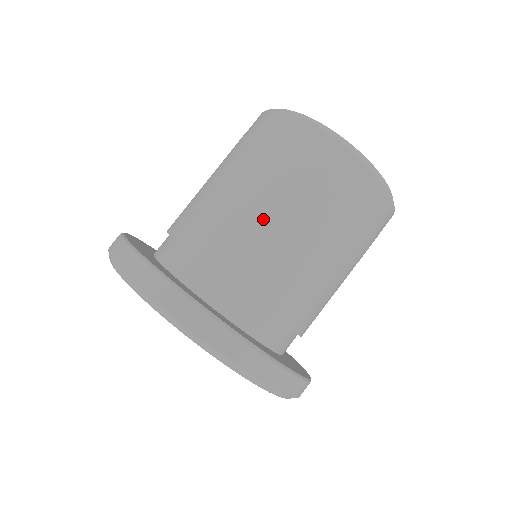
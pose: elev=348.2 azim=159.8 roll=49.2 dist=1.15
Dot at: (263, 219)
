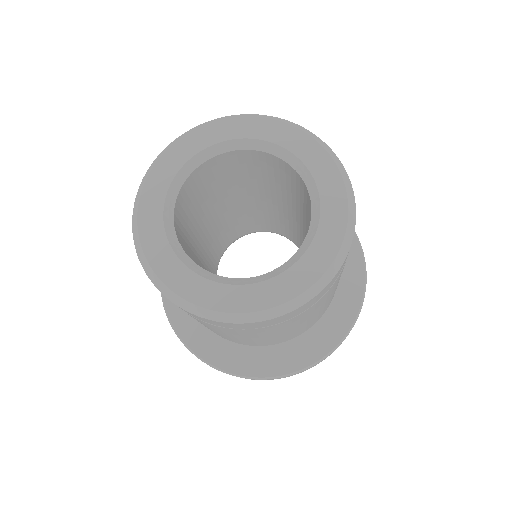
Dot at: (273, 337)
